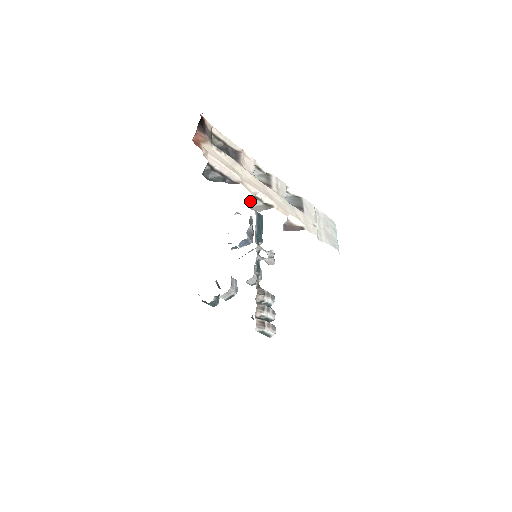
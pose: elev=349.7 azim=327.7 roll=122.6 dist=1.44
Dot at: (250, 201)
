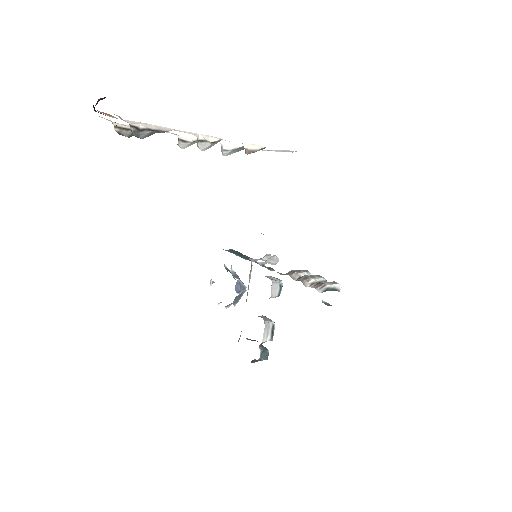
Dot at: (198, 147)
